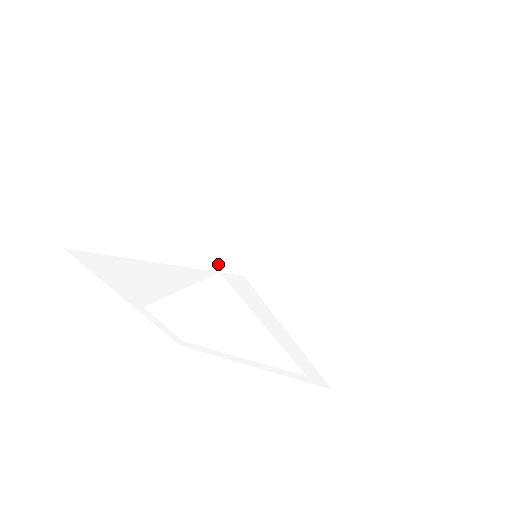
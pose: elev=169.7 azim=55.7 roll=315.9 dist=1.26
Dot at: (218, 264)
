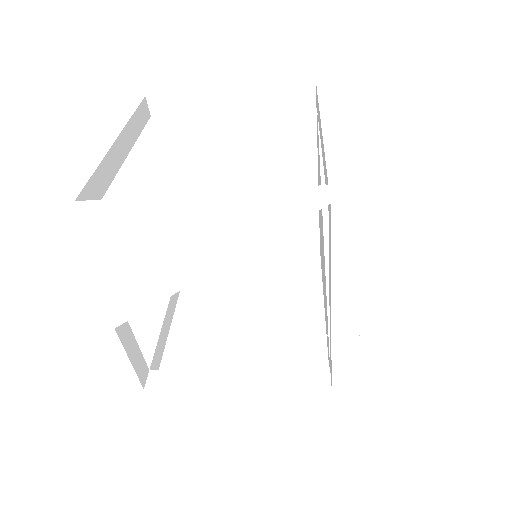
Dot at: (322, 198)
